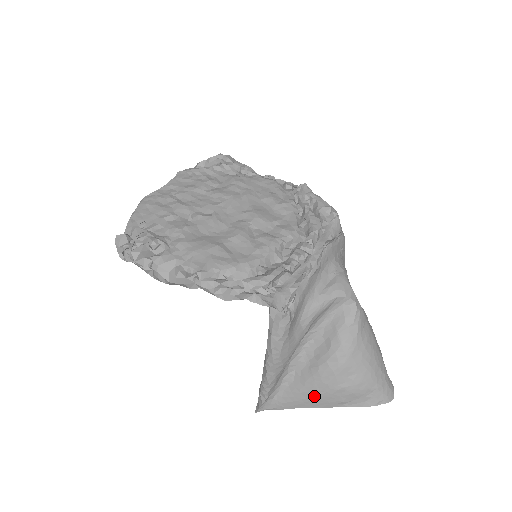
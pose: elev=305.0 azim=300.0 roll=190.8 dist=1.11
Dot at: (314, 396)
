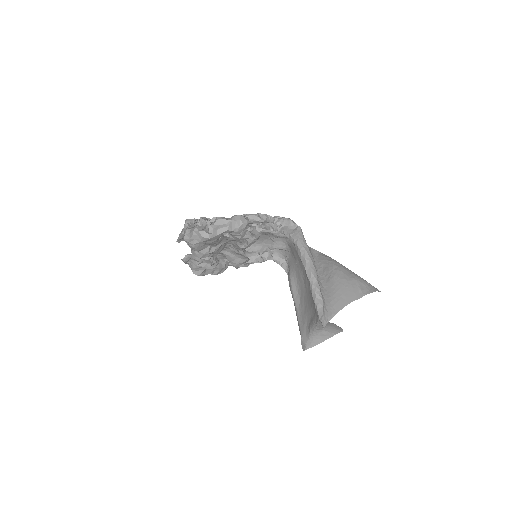
Dot at: (345, 290)
